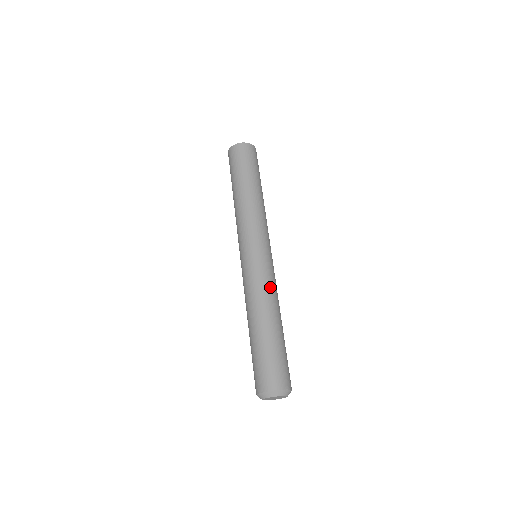
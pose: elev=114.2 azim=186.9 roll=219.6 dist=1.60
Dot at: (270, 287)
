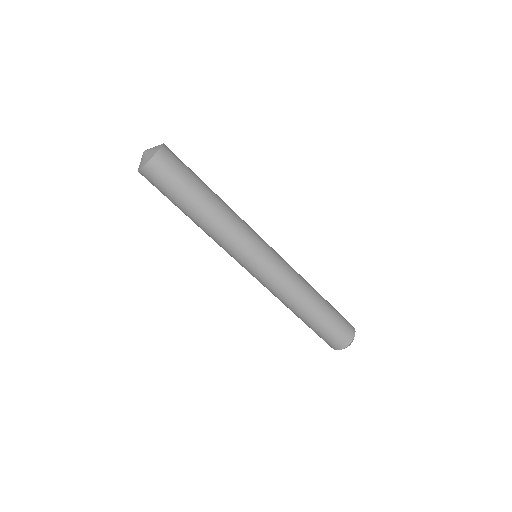
Dot at: (295, 278)
